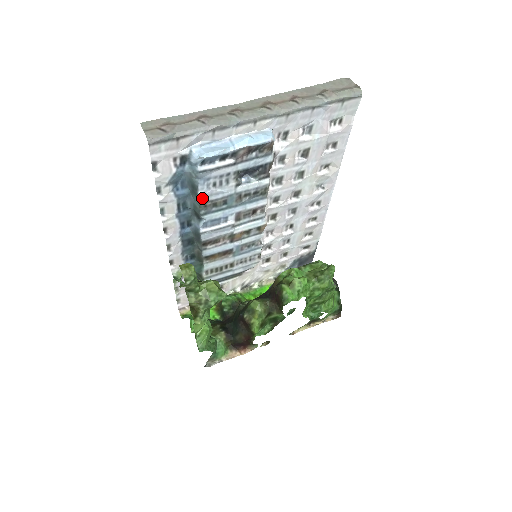
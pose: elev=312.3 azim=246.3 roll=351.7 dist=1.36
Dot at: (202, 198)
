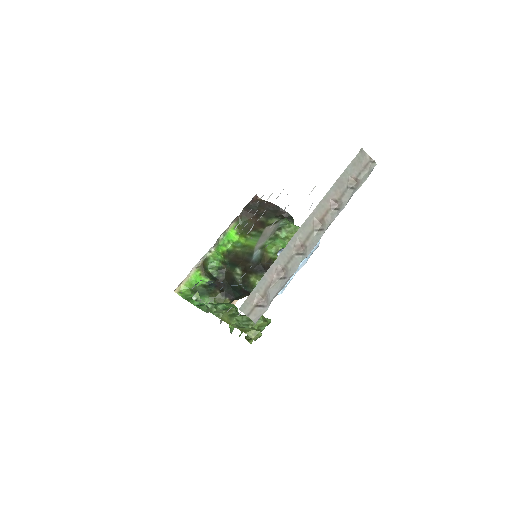
Dot at: occluded
